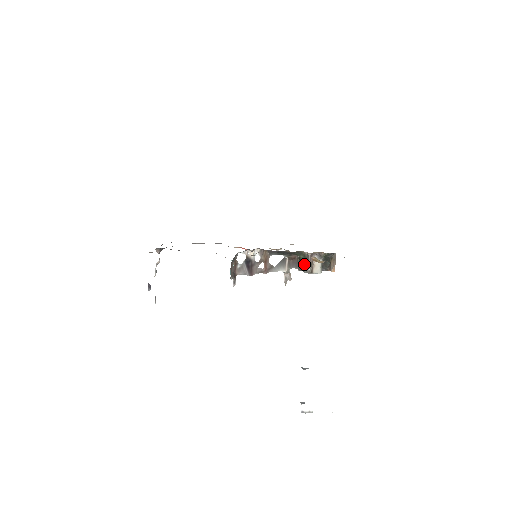
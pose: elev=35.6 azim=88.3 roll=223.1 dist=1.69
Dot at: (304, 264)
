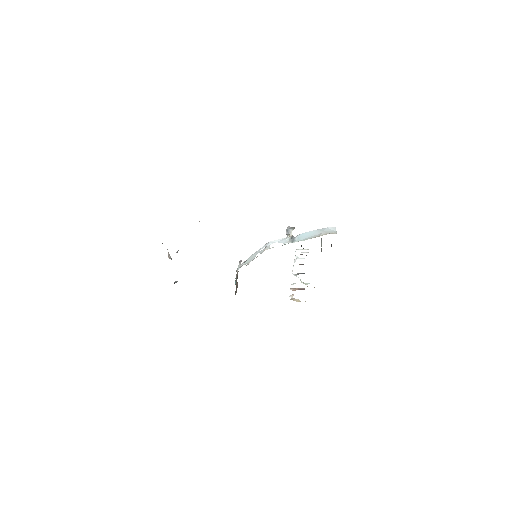
Dot at: occluded
